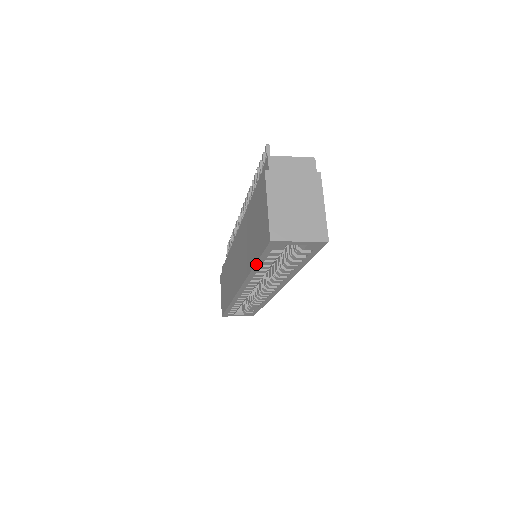
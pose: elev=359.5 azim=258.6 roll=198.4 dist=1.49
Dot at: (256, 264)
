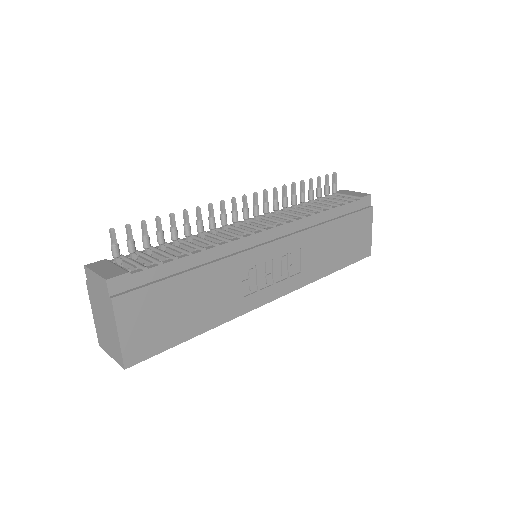
Dot at: occluded
